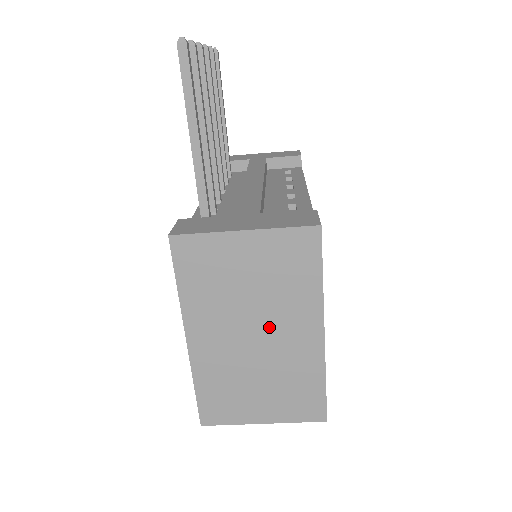
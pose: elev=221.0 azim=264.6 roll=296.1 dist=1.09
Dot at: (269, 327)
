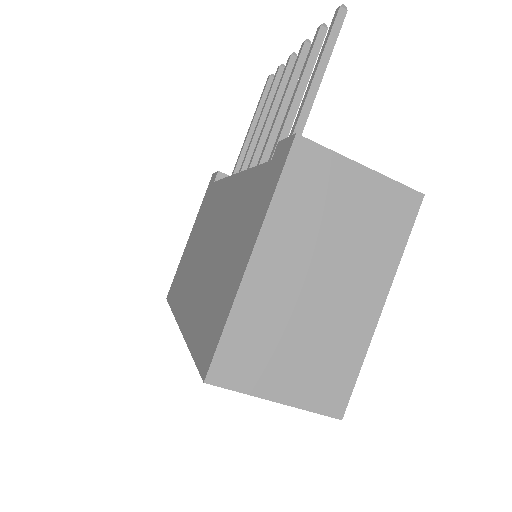
Dot at: (338, 278)
